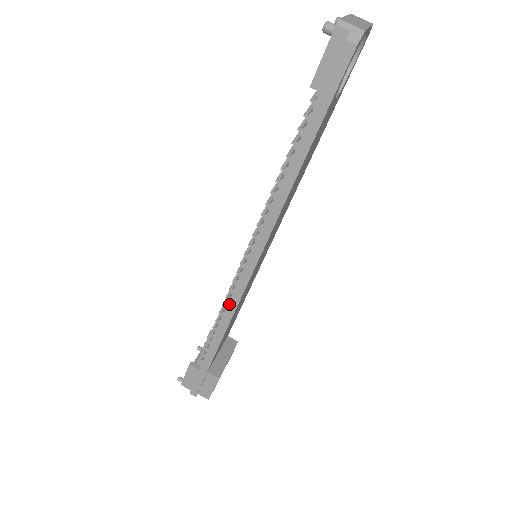
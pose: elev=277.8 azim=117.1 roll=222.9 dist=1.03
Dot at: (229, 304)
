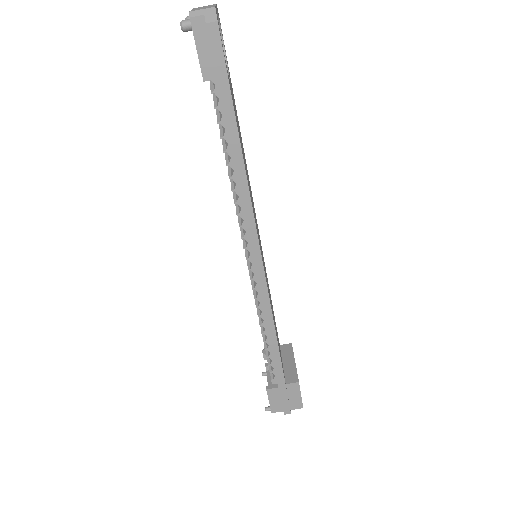
Dot at: (263, 310)
